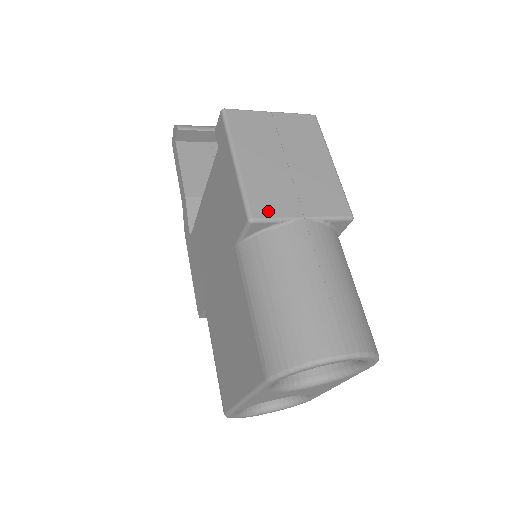
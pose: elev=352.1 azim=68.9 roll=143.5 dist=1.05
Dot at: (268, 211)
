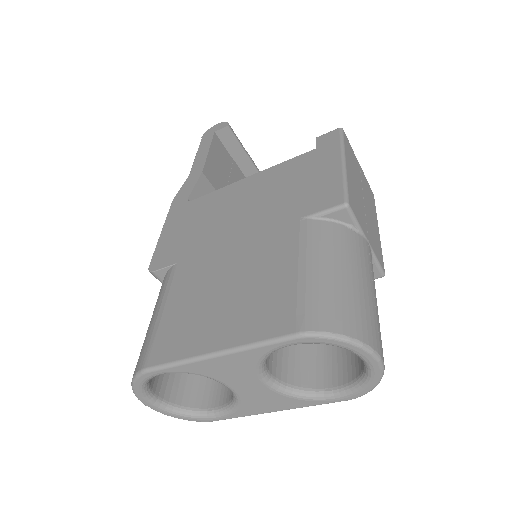
Dot at: (356, 212)
